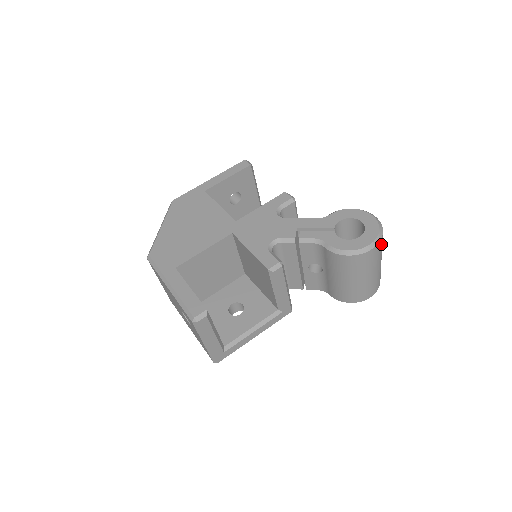
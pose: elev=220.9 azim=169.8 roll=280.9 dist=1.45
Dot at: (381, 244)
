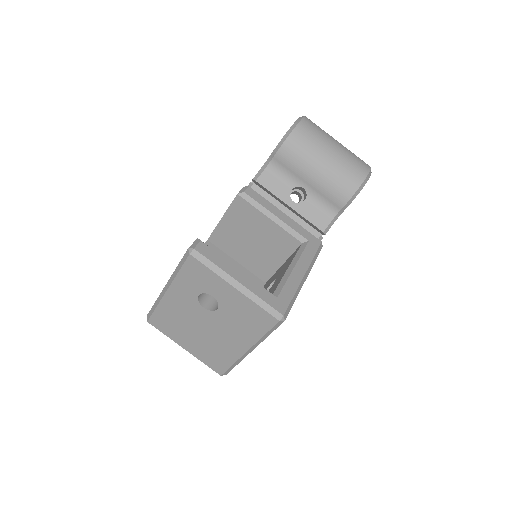
Dot at: occluded
